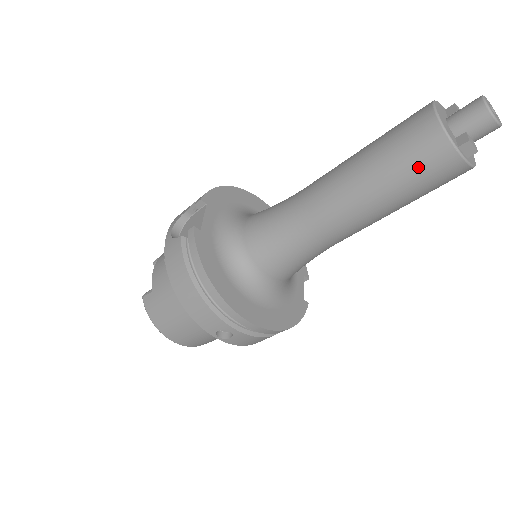
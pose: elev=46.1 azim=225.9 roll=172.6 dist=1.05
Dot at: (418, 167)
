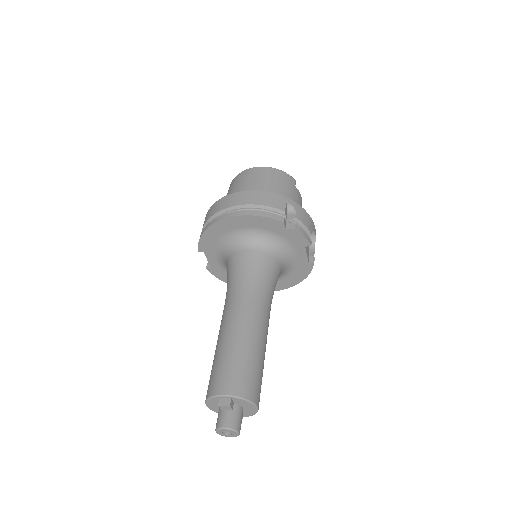
Dot at: occluded
